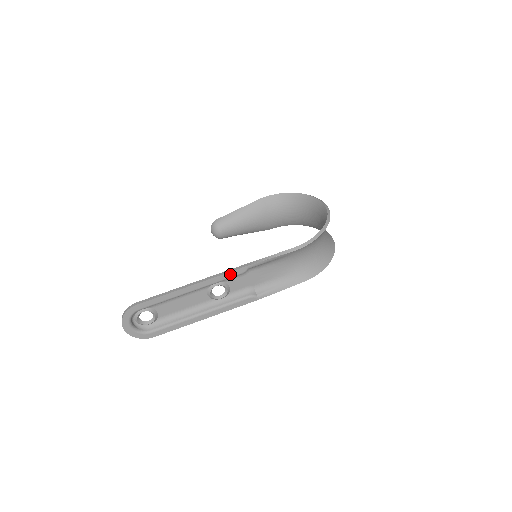
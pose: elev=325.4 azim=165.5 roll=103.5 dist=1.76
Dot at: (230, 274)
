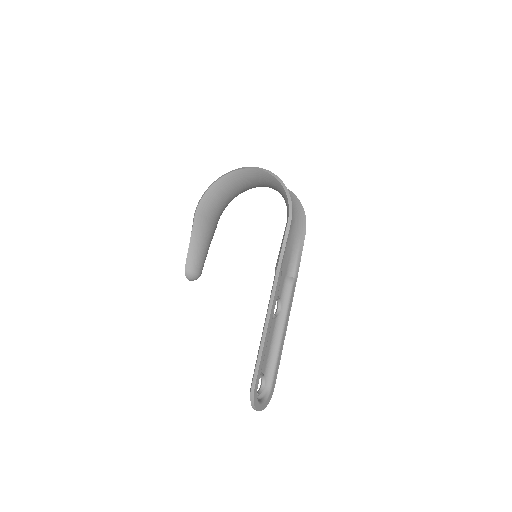
Dot at: (277, 288)
